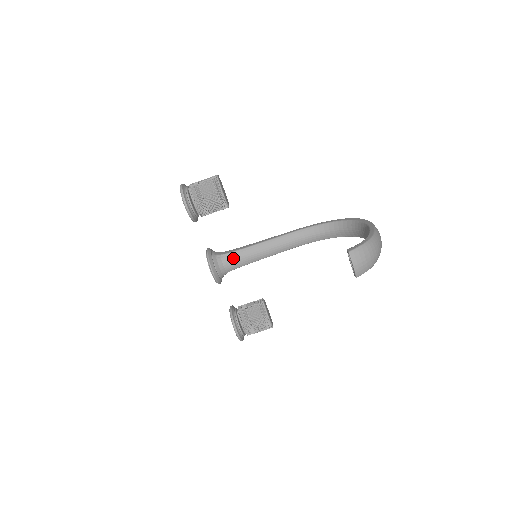
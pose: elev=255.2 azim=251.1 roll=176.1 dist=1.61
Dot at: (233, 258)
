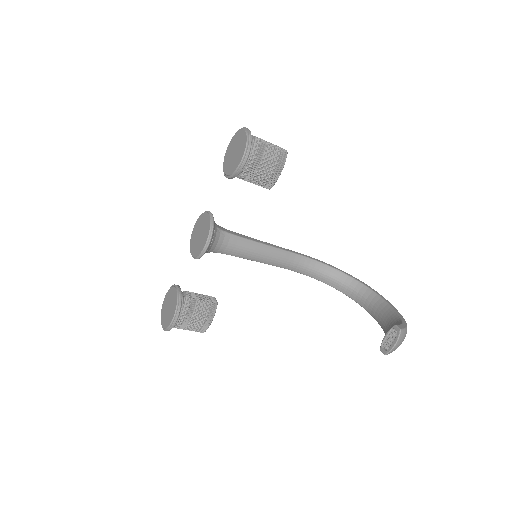
Dot at: (230, 242)
